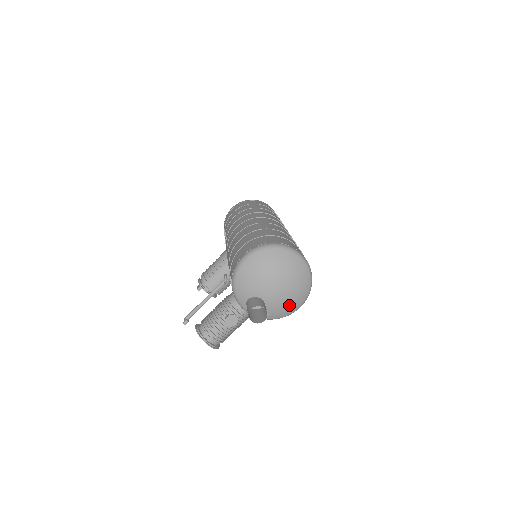
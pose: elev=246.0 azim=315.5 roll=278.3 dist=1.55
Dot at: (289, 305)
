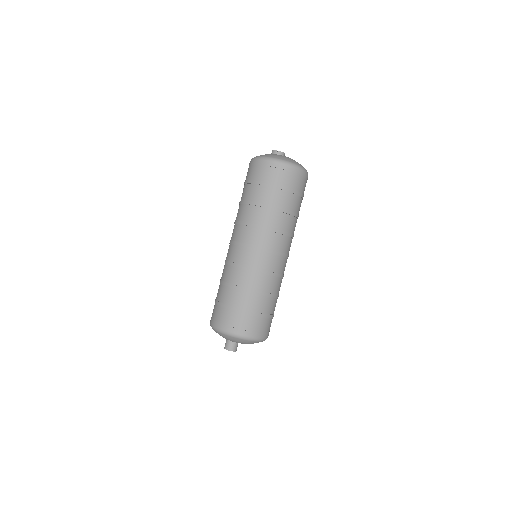
Dot at: occluded
